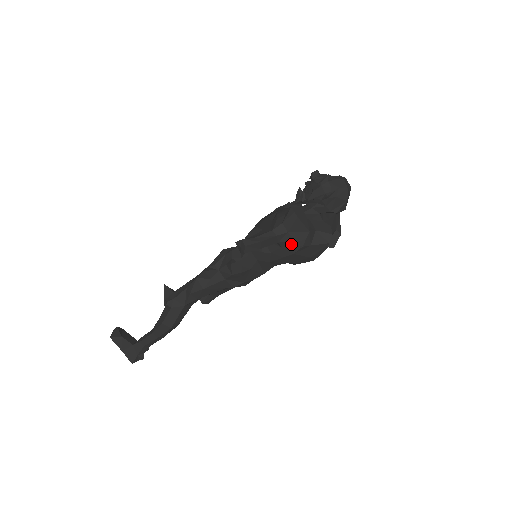
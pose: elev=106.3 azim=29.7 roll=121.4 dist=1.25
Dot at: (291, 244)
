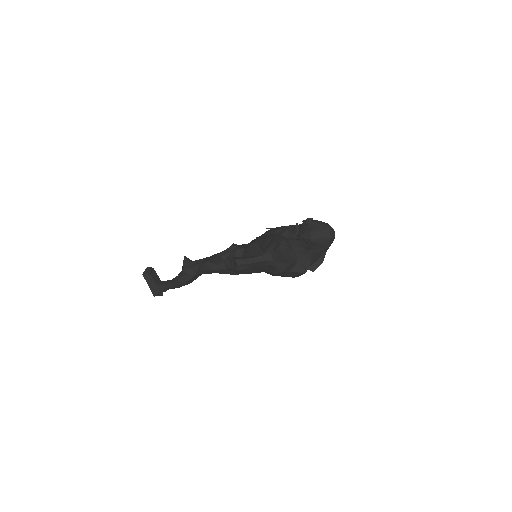
Dot at: (274, 268)
